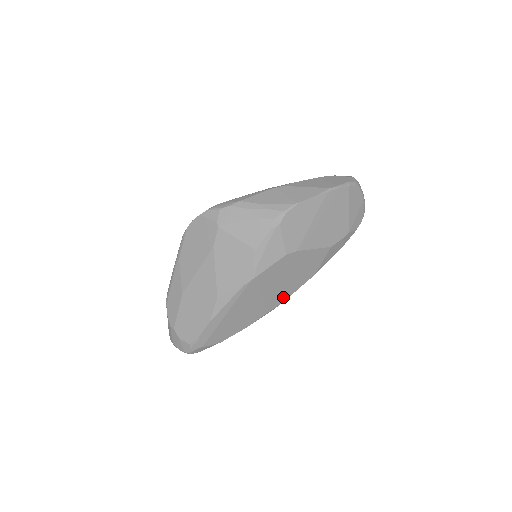
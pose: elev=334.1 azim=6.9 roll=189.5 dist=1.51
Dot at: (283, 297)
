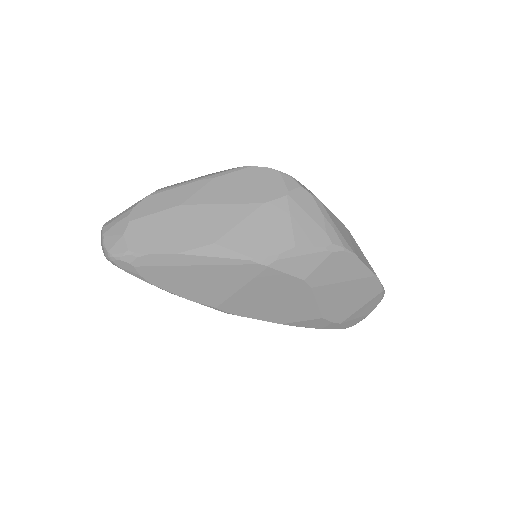
Dot at: (244, 311)
